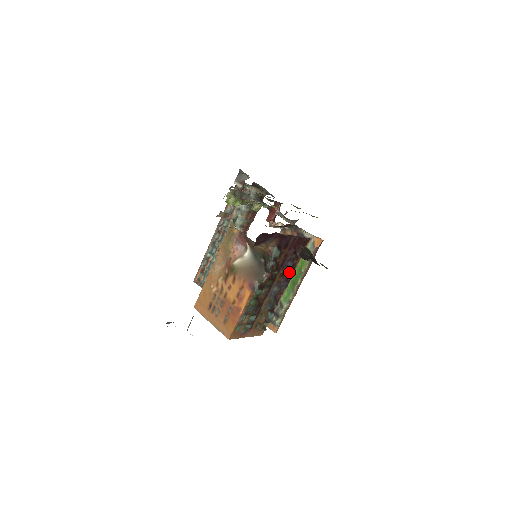
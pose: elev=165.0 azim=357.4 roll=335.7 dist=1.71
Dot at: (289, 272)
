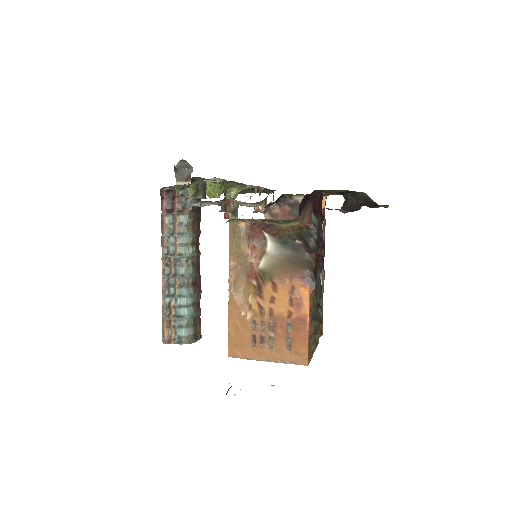
Dot at: (322, 246)
